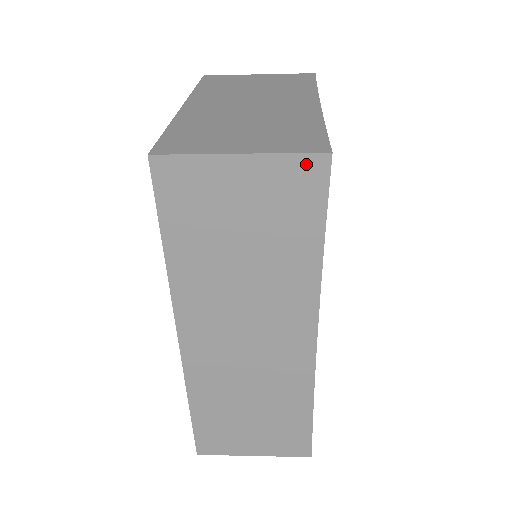
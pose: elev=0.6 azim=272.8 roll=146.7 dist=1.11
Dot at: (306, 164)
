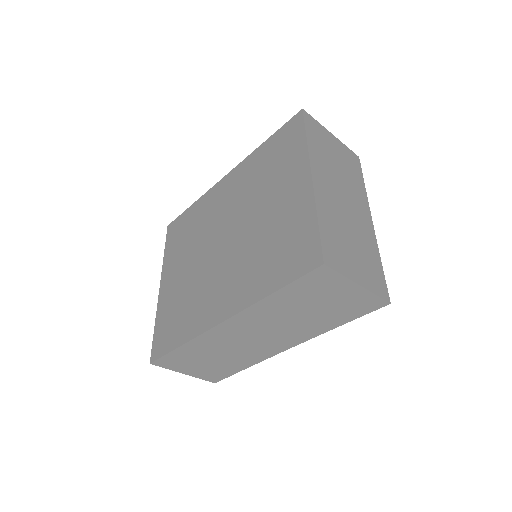
Dot at: (377, 301)
